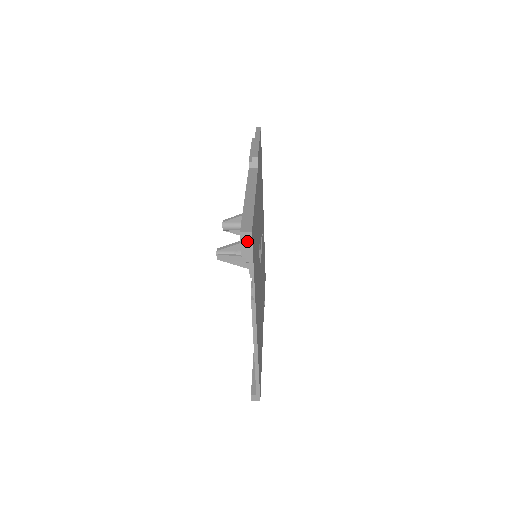
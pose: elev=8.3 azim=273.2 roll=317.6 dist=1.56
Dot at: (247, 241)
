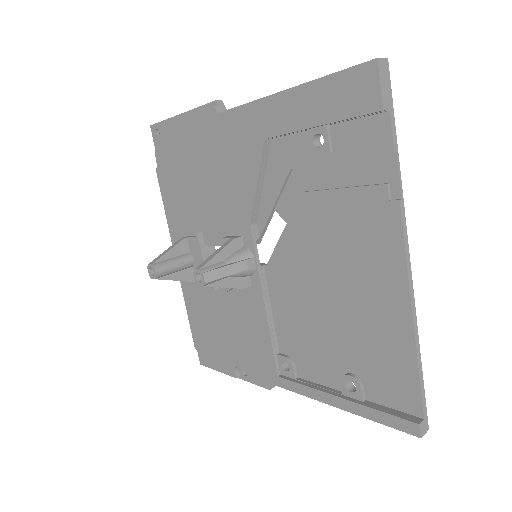
Dot at: (385, 76)
